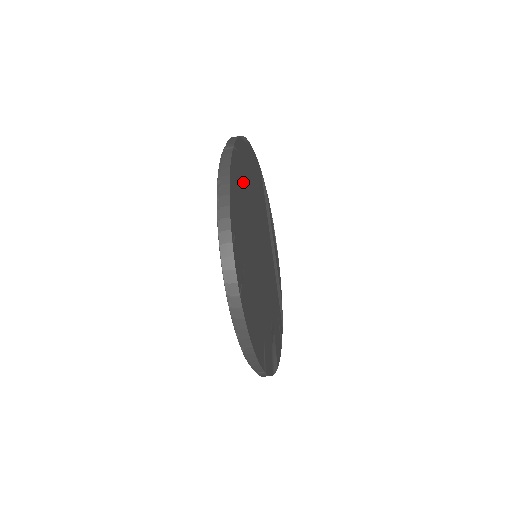
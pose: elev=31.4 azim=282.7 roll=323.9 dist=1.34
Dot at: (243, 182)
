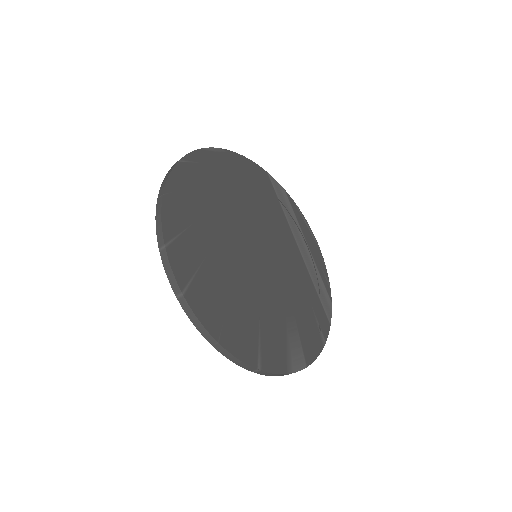
Dot at: (206, 189)
